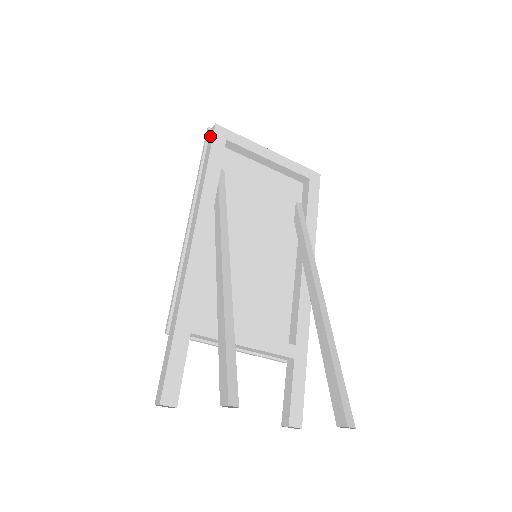
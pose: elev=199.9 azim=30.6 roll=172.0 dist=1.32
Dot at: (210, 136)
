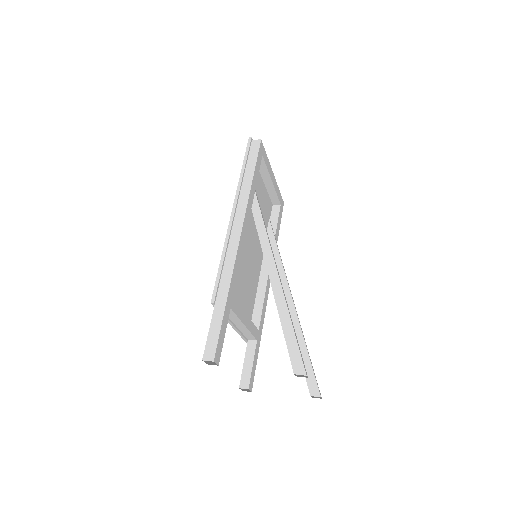
Dot at: (254, 147)
